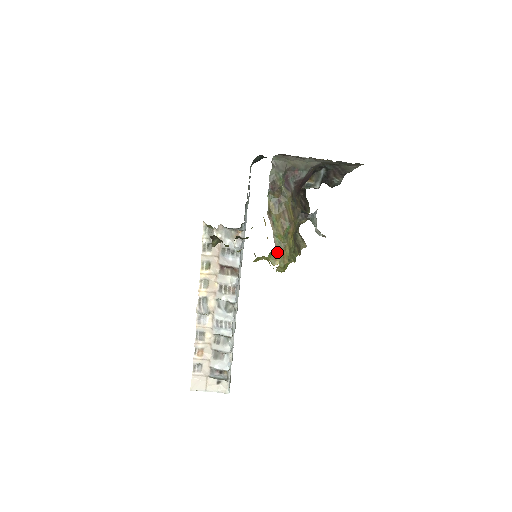
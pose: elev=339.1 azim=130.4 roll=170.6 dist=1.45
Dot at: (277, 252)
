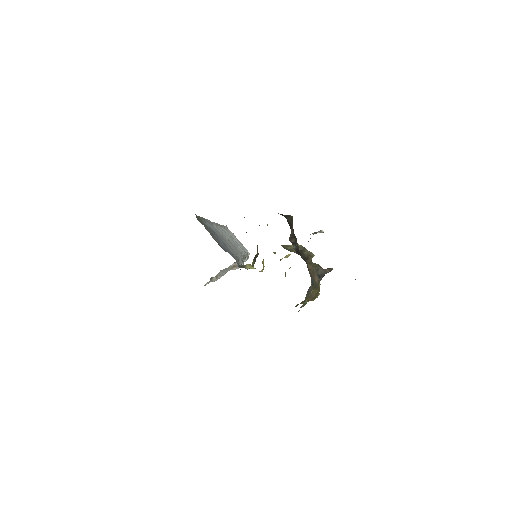
Dot at: occluded
